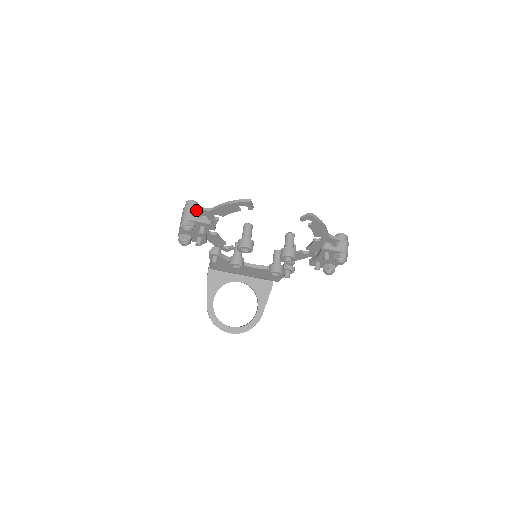
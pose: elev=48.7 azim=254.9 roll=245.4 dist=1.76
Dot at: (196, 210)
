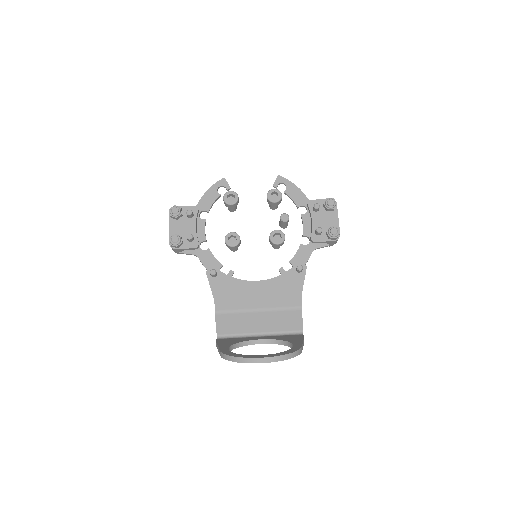
Dot at: occluded
